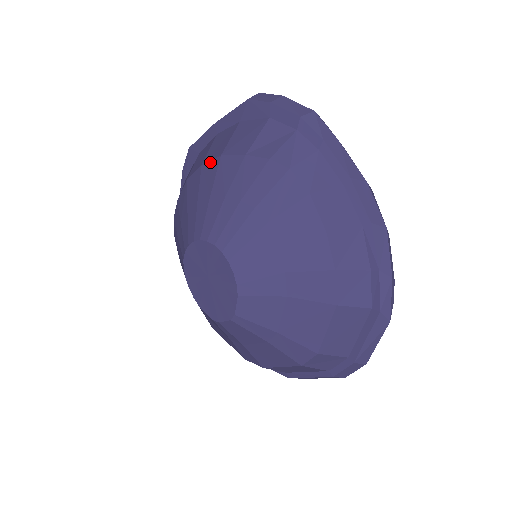
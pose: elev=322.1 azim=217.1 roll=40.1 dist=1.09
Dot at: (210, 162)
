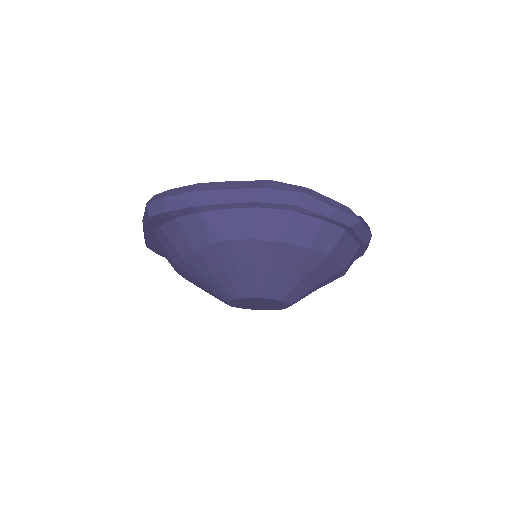
Dot at: (179, 262)
